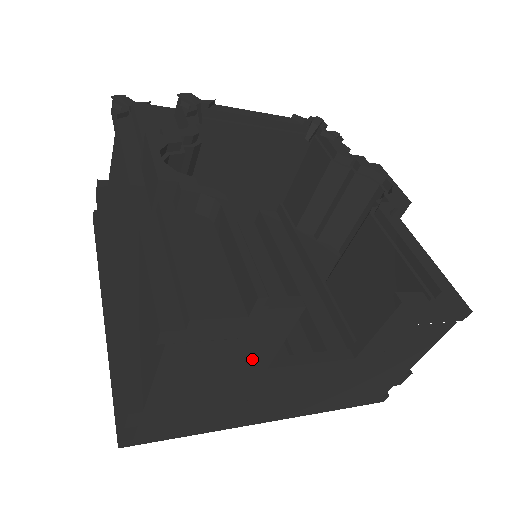
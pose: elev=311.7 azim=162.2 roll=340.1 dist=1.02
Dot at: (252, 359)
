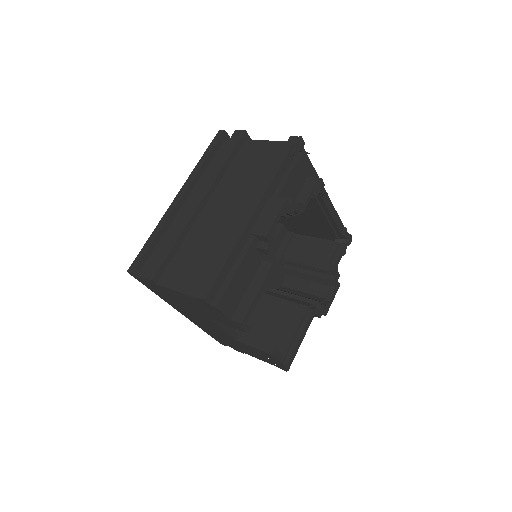
Dot at: (211, 316)
